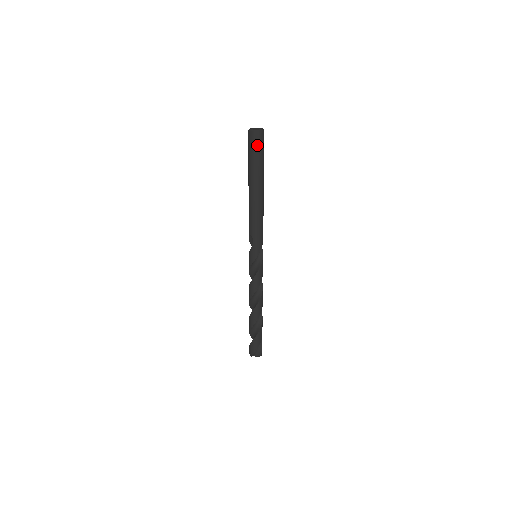
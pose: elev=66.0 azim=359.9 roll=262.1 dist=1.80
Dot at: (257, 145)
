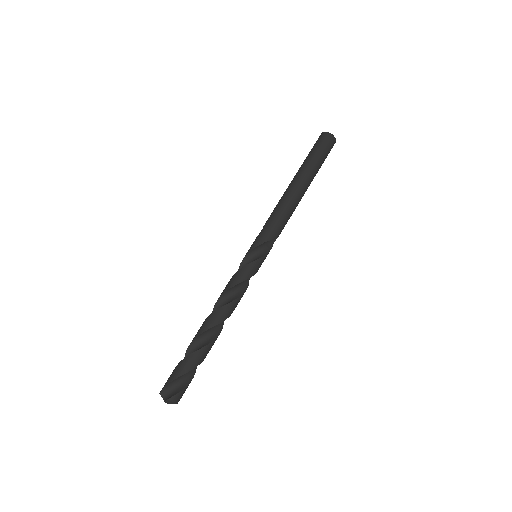
Dot at: (319, 143)
